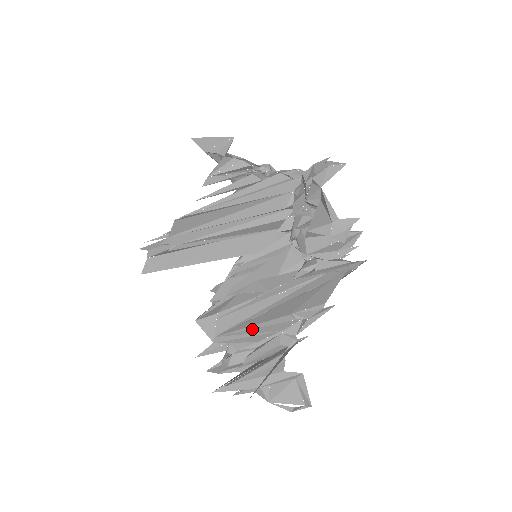
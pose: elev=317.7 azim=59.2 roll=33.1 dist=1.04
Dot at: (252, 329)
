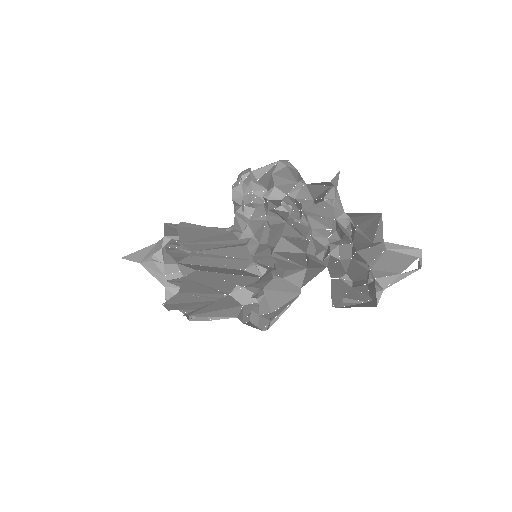
Dot at: (316, 209)
